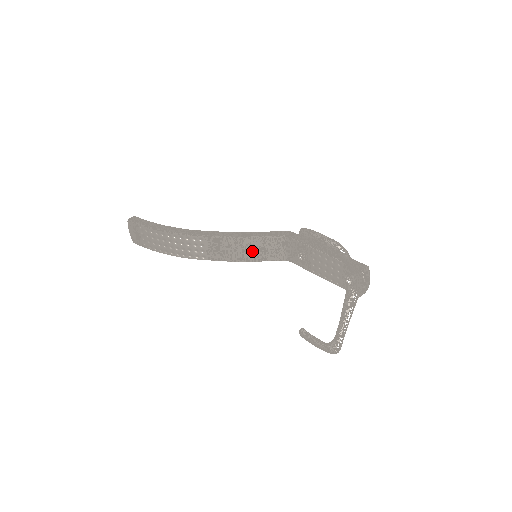
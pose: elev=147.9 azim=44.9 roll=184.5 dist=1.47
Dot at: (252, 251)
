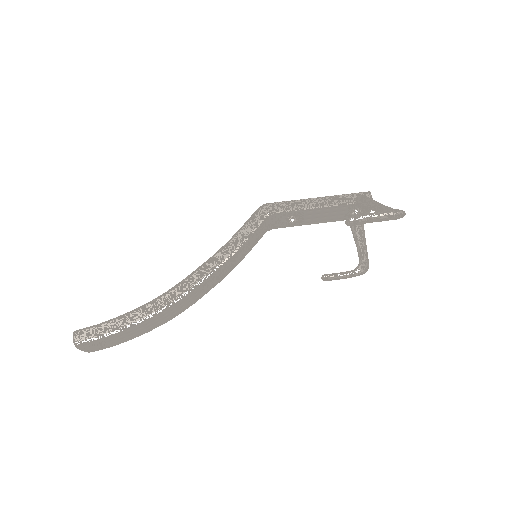
Dot at: (242, 253)
